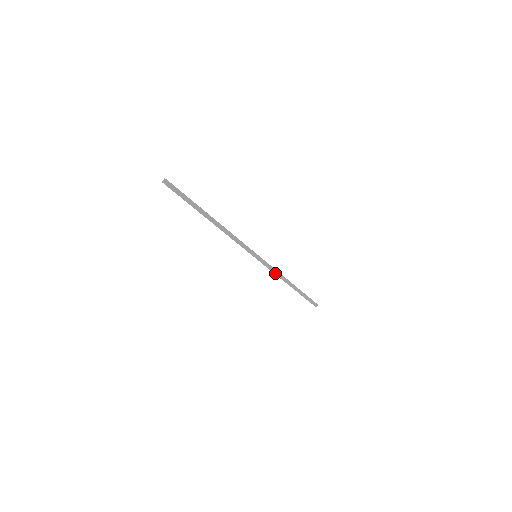
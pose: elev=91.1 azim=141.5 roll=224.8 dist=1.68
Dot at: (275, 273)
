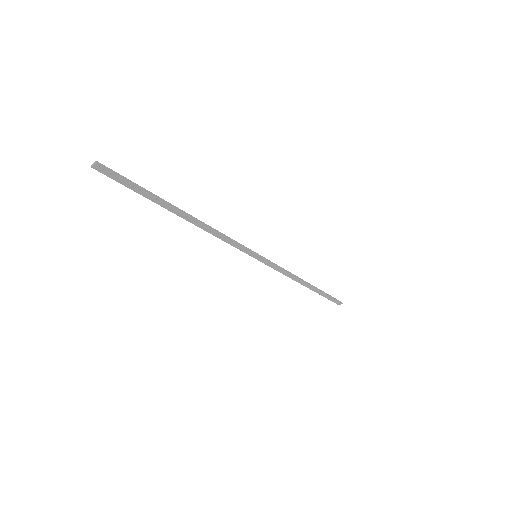
Dot at: (284, 273)
